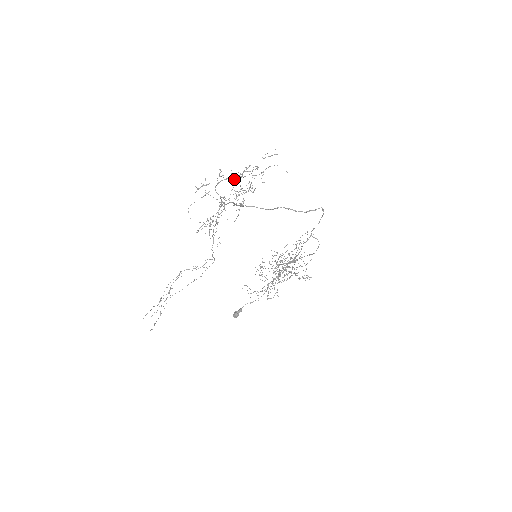
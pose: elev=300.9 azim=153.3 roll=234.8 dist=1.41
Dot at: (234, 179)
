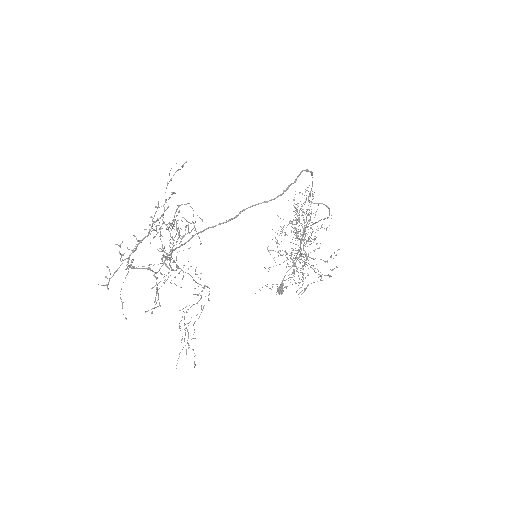
Dot at: occluded
